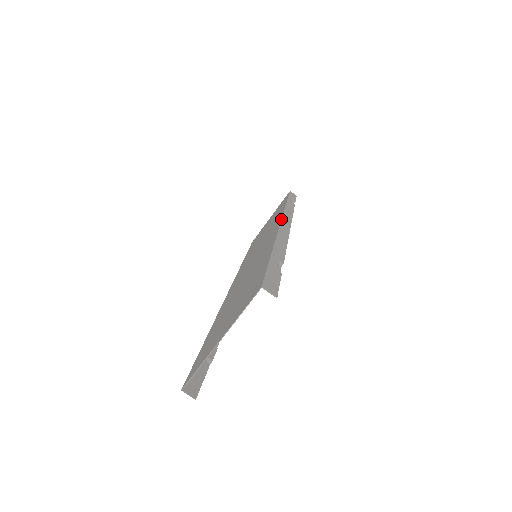
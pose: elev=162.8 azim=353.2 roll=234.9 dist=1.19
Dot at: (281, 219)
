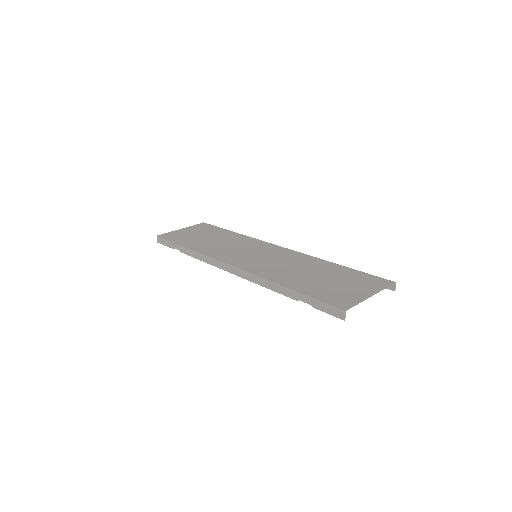
Dot at: (280, 246)
